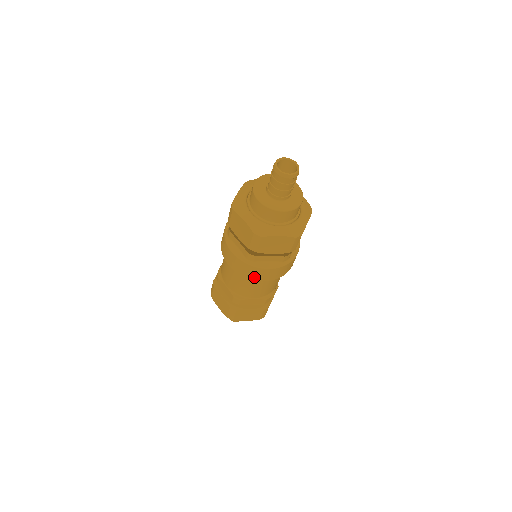
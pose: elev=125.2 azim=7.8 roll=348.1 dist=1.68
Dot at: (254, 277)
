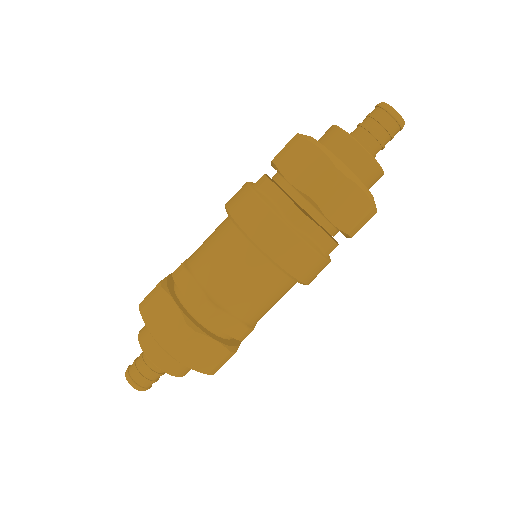
Dot at: (280, 257)
